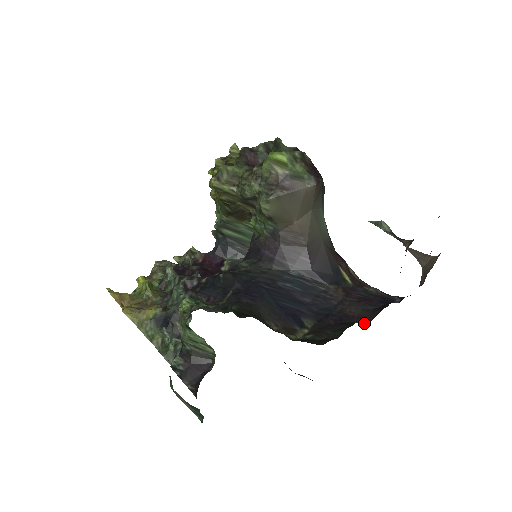
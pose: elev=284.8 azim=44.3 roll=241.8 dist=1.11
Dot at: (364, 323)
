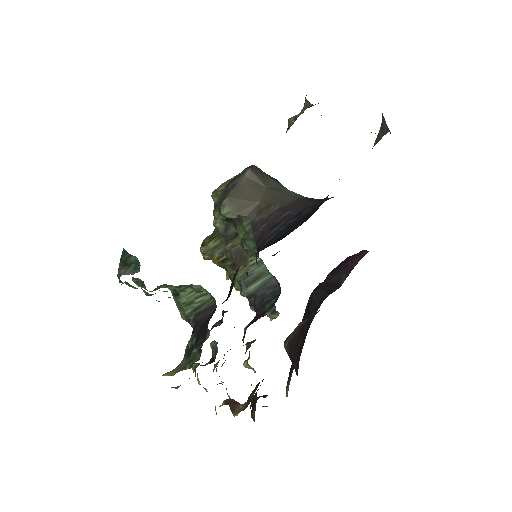
Dot at: occluded
